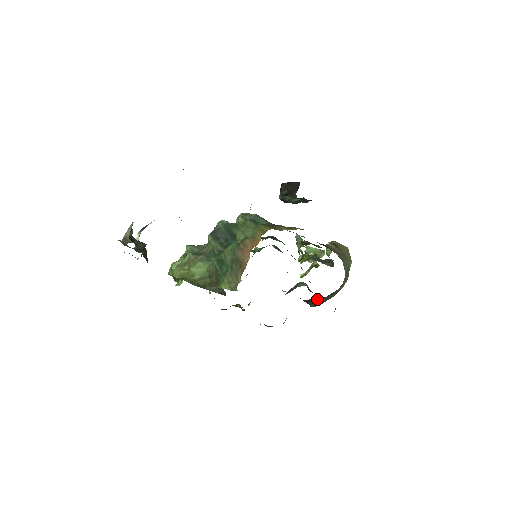
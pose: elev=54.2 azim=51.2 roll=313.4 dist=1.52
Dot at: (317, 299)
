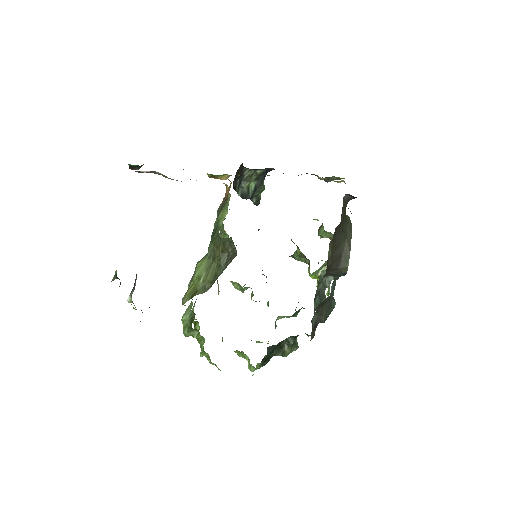
Dot at: (340, 249)
